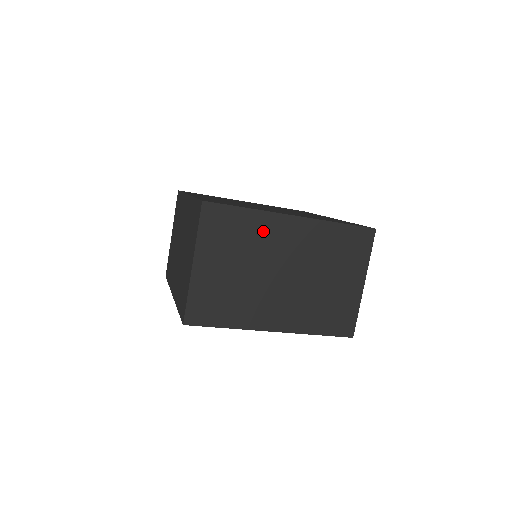
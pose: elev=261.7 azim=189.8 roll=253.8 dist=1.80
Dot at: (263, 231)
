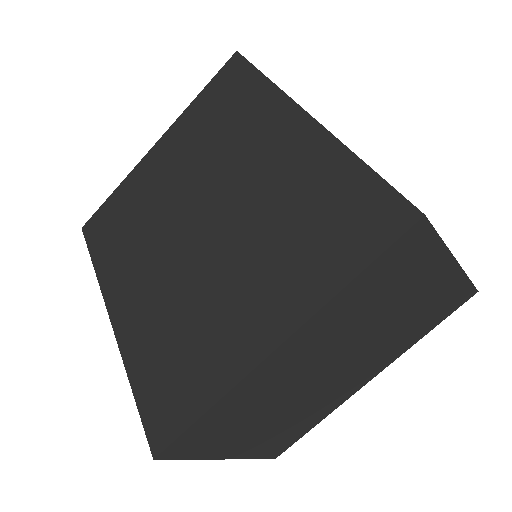
Dot at: (257, 391)
